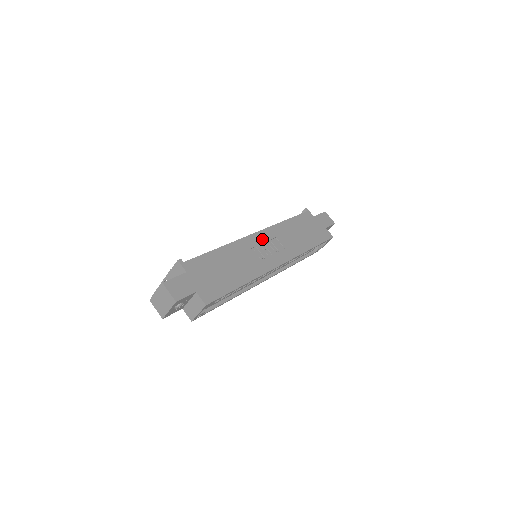
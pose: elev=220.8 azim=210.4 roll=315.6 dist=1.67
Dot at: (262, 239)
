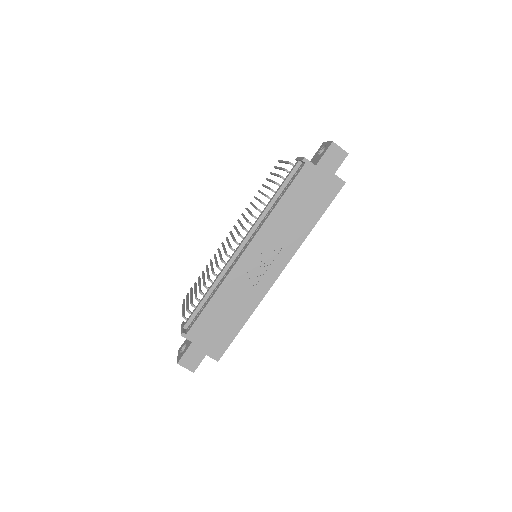
Dot at: (253, 255)
